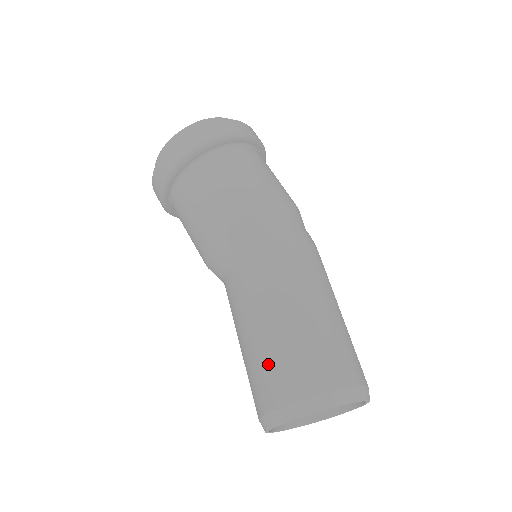
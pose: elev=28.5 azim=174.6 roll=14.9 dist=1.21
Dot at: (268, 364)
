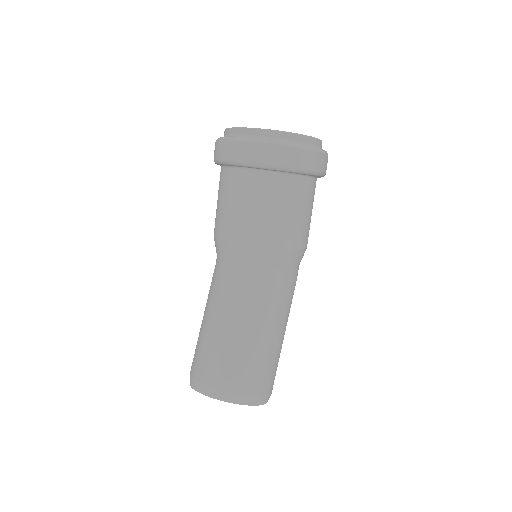
Dot at: (253, 363)
